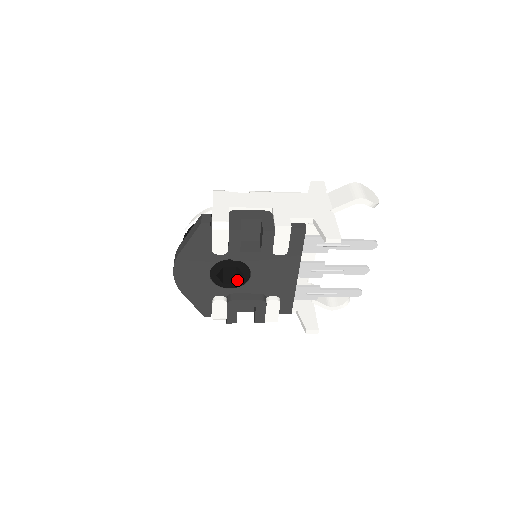
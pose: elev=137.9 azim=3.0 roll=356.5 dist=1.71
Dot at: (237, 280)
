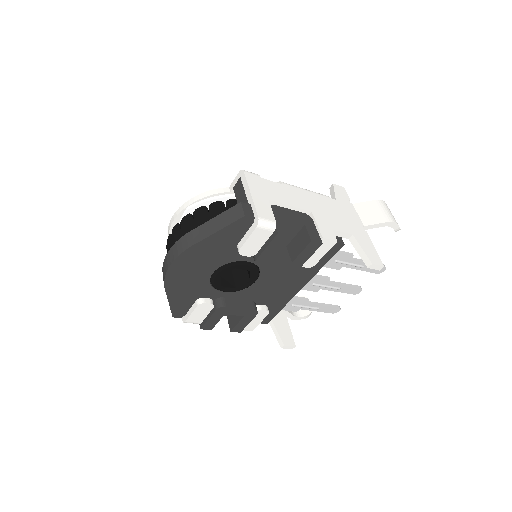
Dot at: (236, 283)
